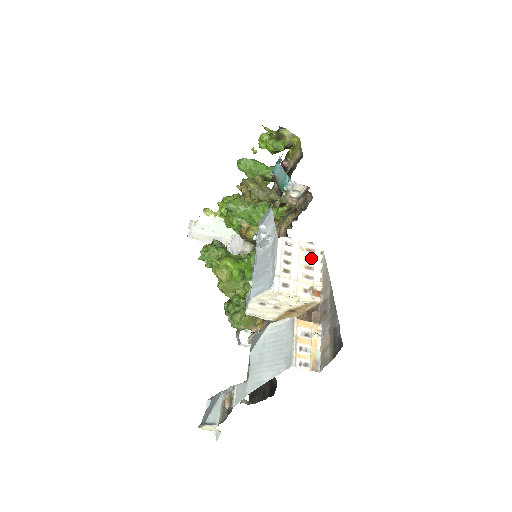
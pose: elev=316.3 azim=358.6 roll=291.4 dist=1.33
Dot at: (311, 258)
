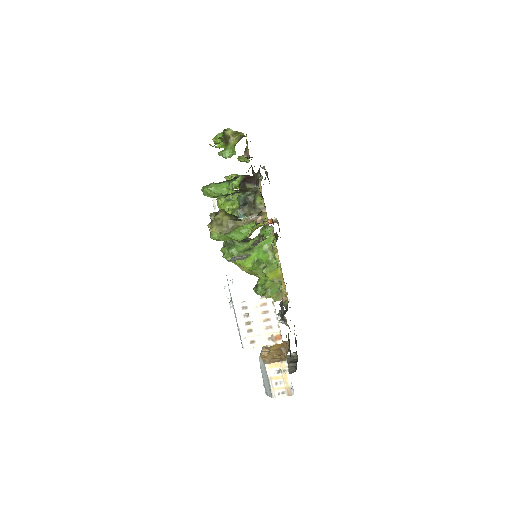
Dot at: (266, 311)
